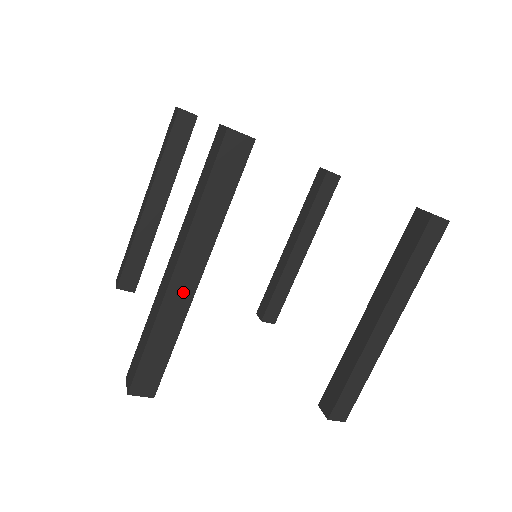
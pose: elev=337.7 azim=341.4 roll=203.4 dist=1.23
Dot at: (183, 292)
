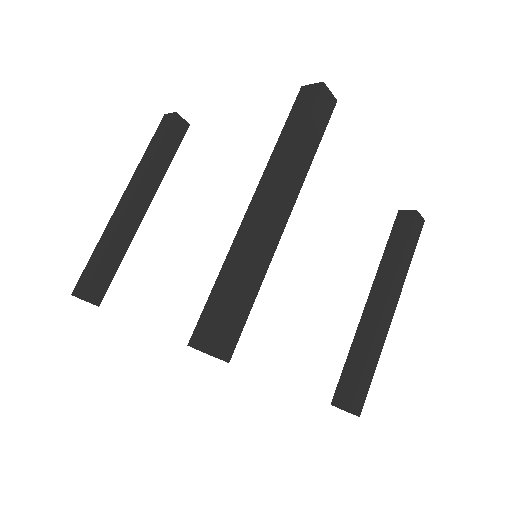
Dot at: (120, 212)
